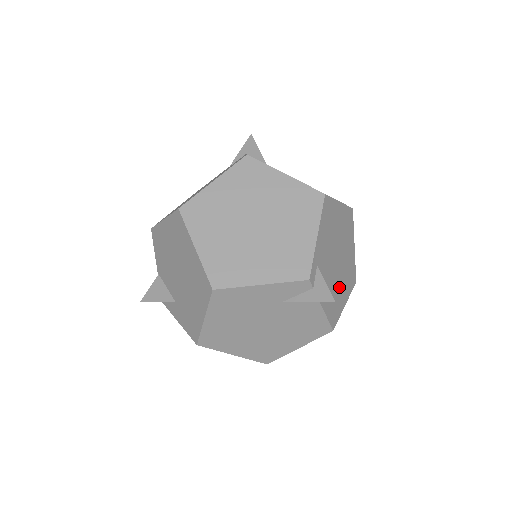
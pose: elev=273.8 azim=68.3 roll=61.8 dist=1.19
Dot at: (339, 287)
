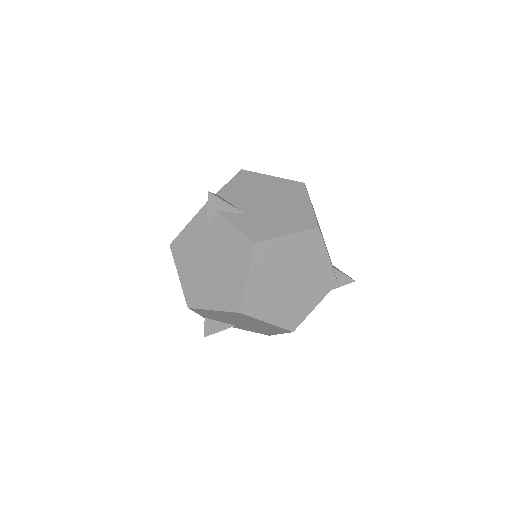
Dot at: (324, 241)
